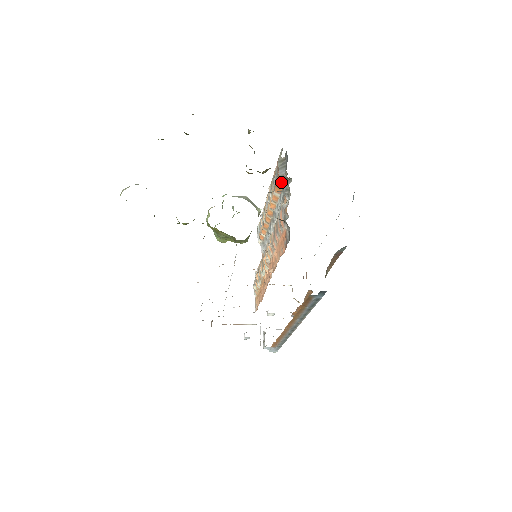
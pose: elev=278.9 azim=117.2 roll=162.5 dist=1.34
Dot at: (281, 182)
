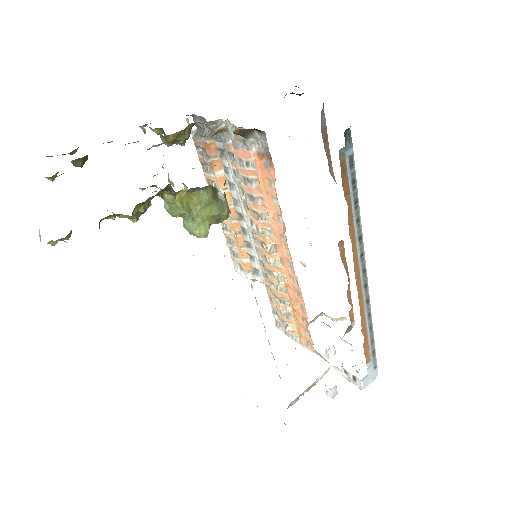
Dot at: (212, 148)
